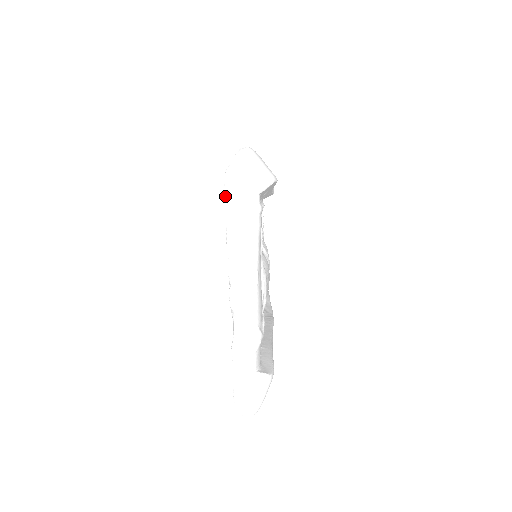
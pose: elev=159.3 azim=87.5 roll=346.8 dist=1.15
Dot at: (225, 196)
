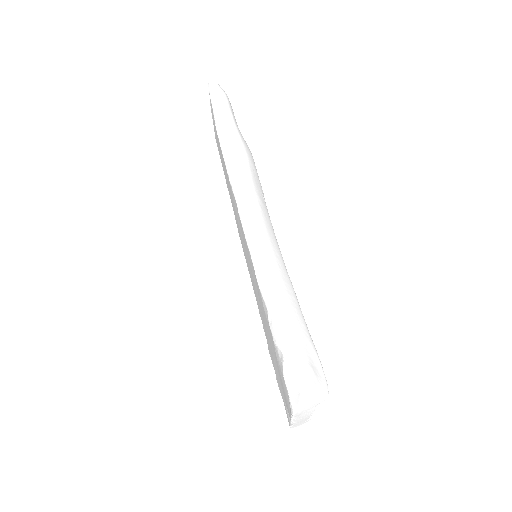
Dot at: (291, 415)
